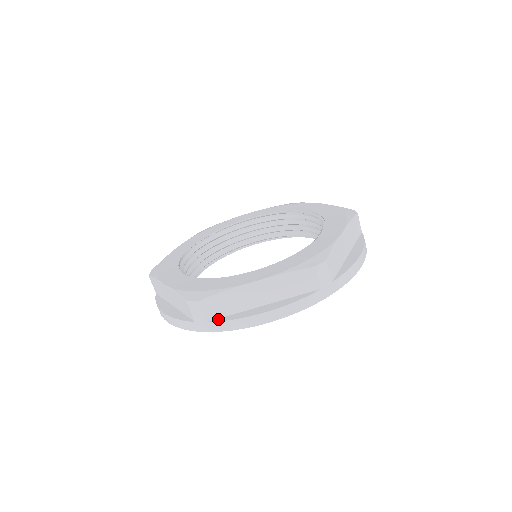
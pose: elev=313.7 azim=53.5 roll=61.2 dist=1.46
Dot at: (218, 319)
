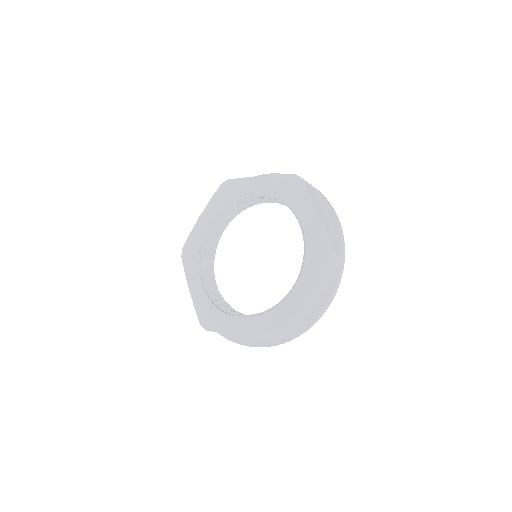
Dot at: (298, 331)
